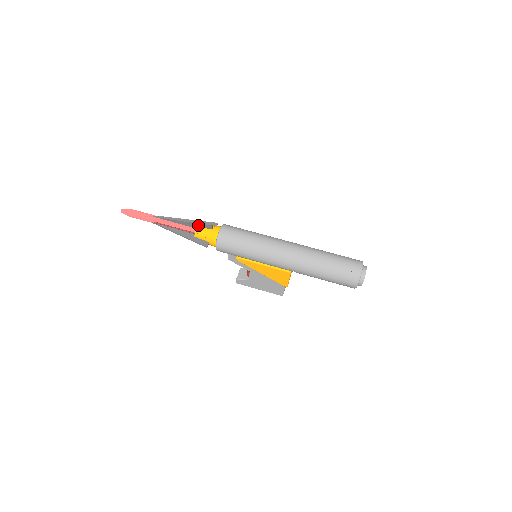
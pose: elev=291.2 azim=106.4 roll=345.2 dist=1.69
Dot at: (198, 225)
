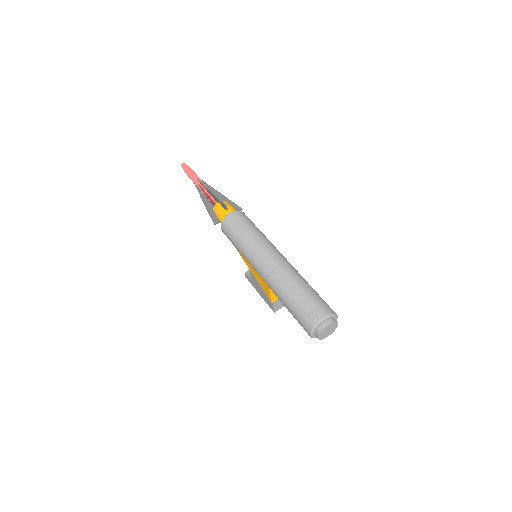
Dot at: (219, 201)
